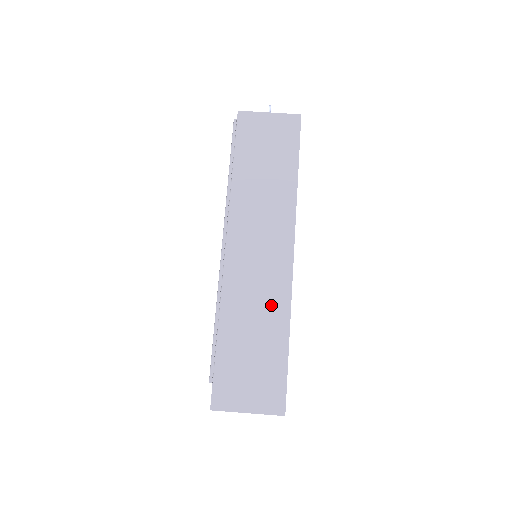
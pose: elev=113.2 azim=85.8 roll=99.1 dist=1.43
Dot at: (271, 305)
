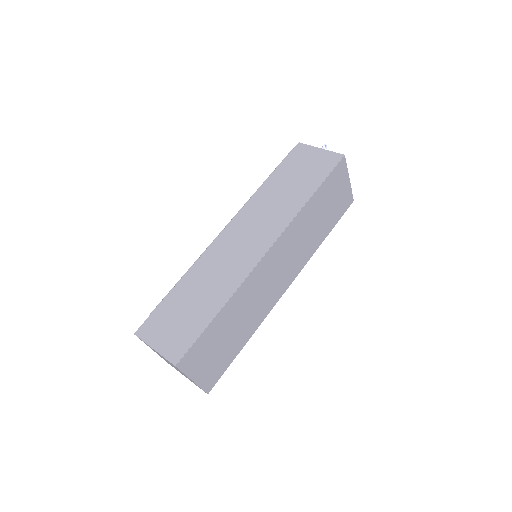
Dot at: (225, 280)
